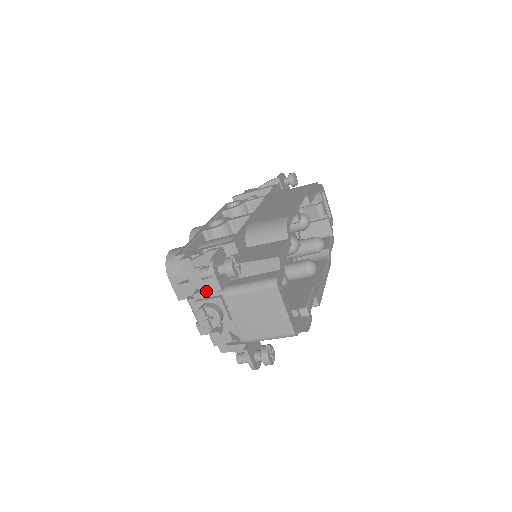
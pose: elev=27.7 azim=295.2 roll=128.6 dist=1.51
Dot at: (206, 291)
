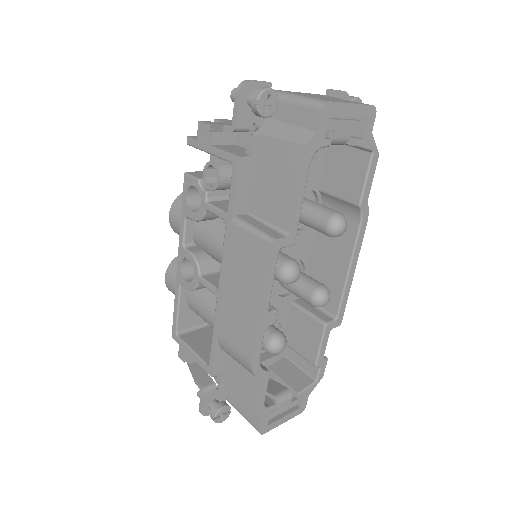
Dot at: occluded
